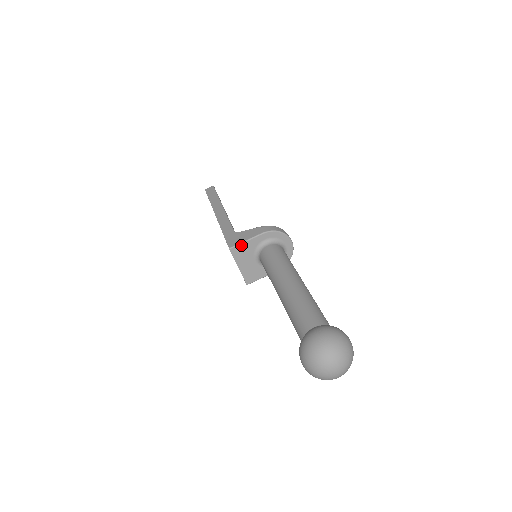
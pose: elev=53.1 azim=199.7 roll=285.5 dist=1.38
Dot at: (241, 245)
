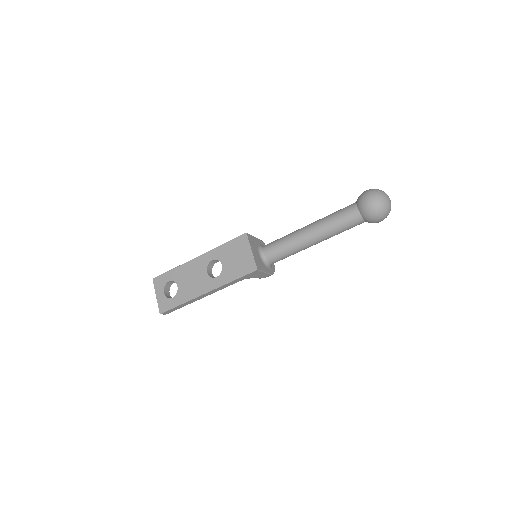
Dot at: (251, 236)
